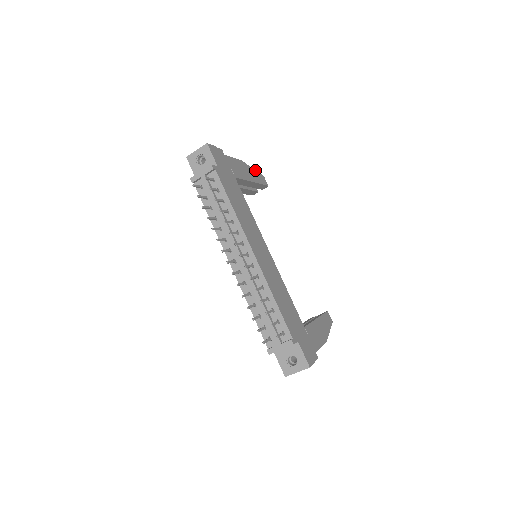
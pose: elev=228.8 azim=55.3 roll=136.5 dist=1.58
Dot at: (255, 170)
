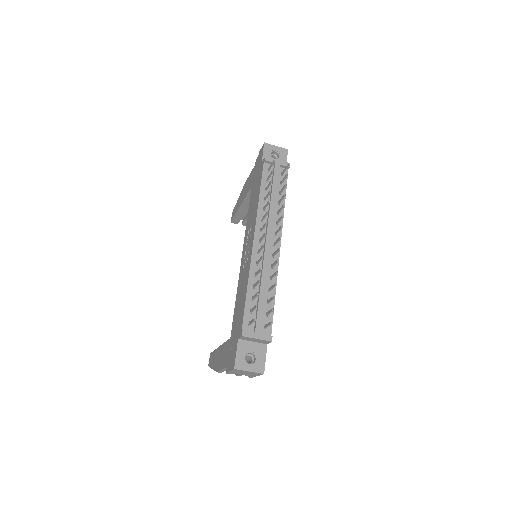
Dot at: occluded
